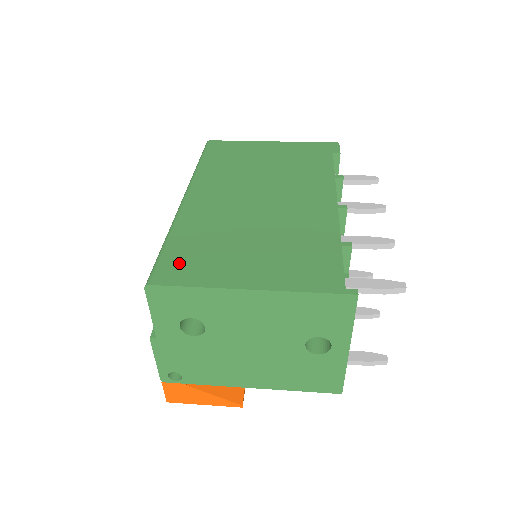
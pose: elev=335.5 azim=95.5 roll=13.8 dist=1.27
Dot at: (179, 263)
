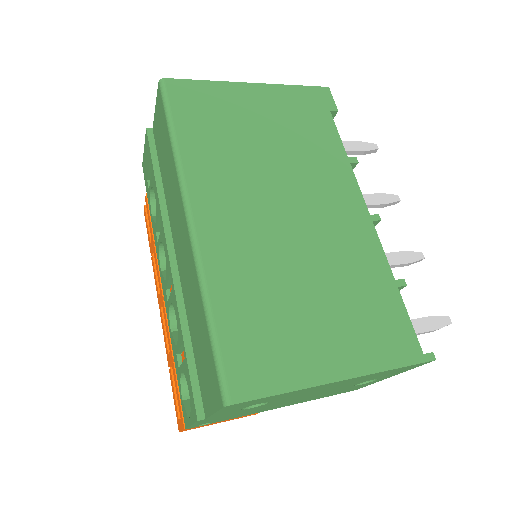
Dot at: (248, 356)
